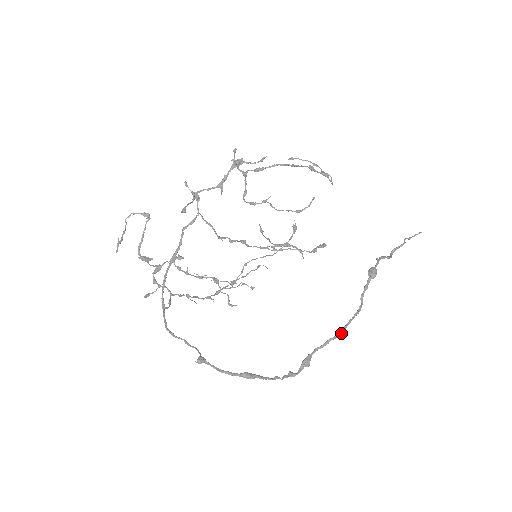
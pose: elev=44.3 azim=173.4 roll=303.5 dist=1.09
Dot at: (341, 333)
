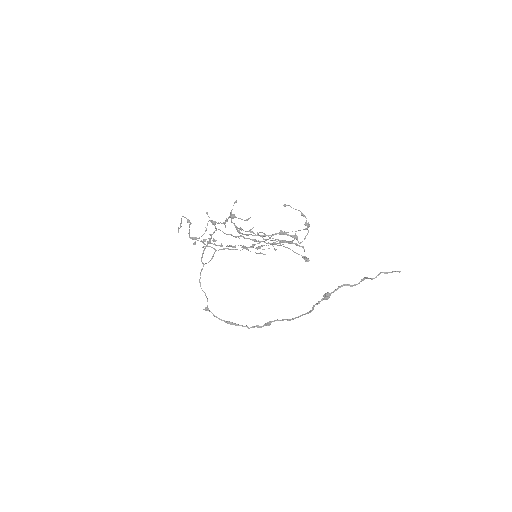
Dot at: (293, 319)
